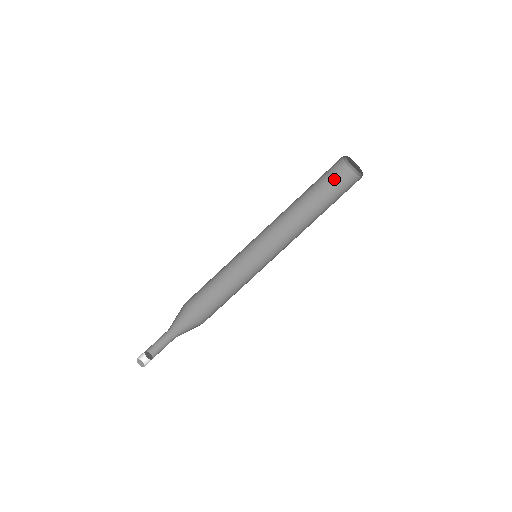
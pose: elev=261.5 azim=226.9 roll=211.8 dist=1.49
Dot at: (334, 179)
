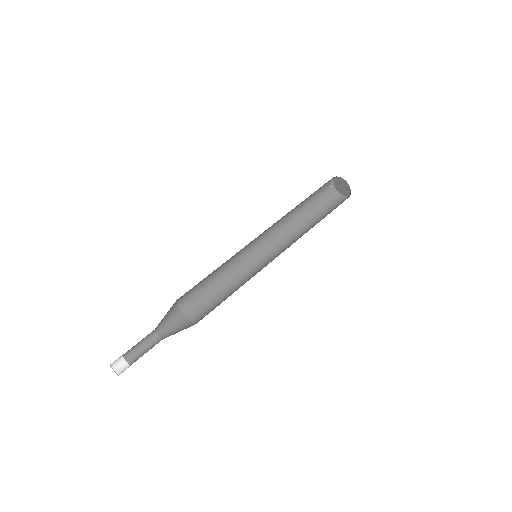
Dot at: (332, 208)
